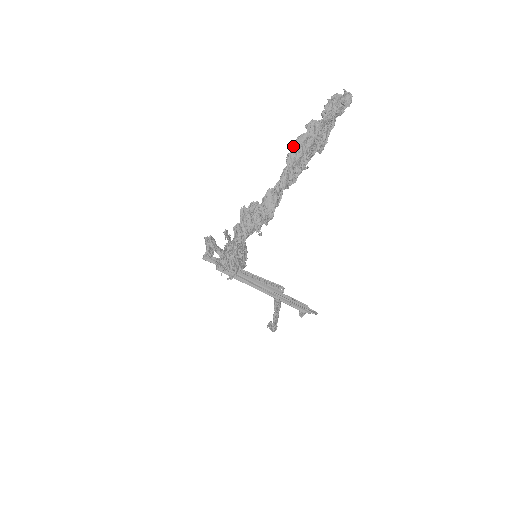
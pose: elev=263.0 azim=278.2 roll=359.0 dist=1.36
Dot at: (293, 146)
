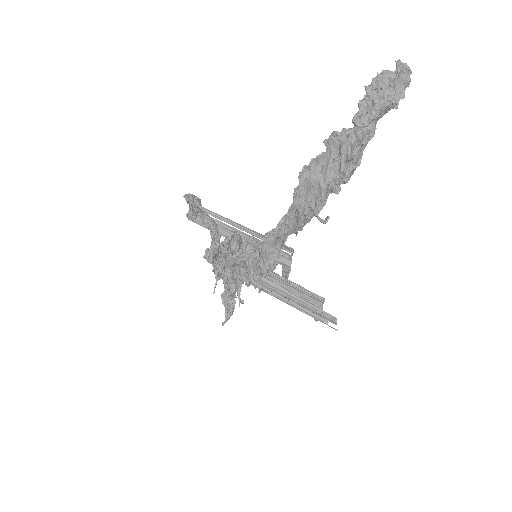
Dot at: (304, 178)
